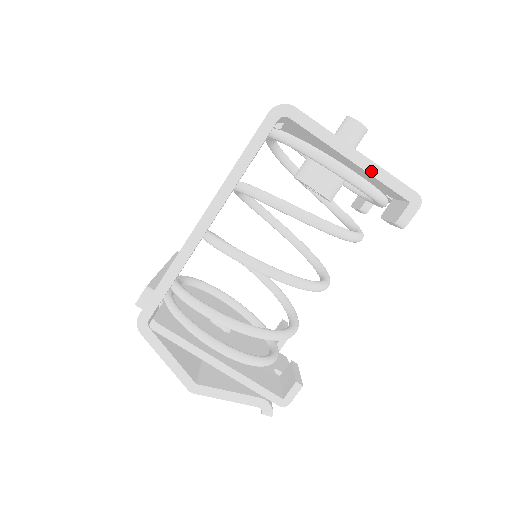
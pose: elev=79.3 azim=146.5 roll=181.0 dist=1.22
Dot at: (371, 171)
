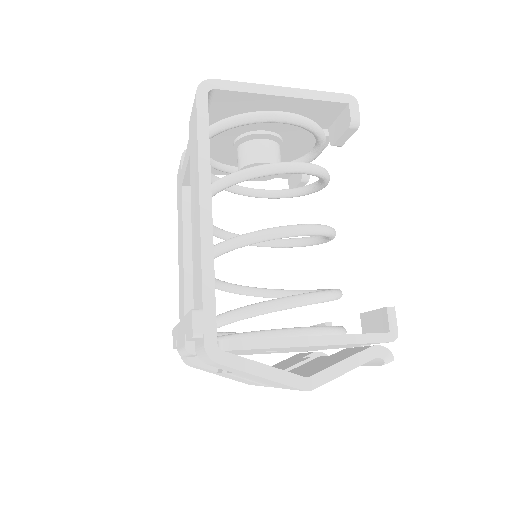
Dot at: (305, 96)
